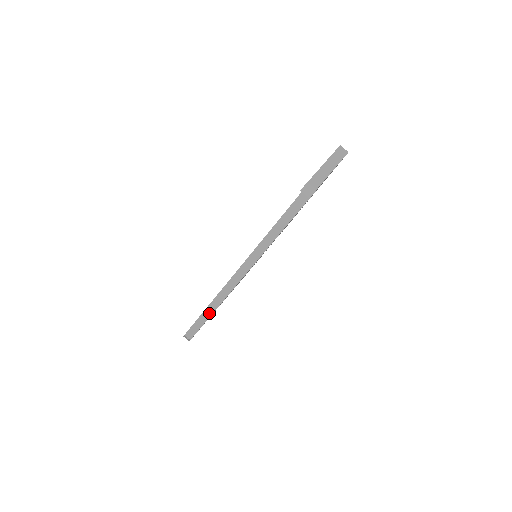
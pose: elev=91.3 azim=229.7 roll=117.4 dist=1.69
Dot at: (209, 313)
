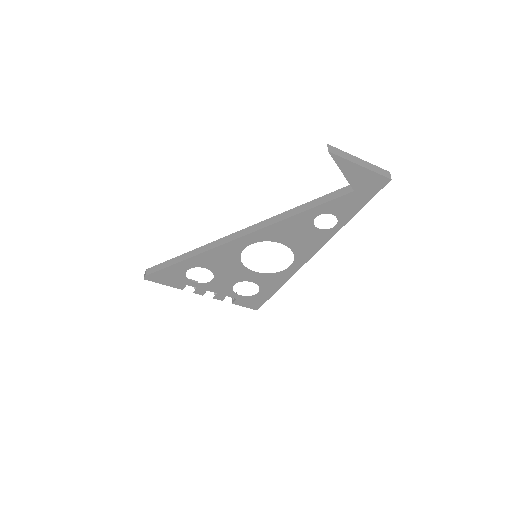
Dot at: (180, 259)
